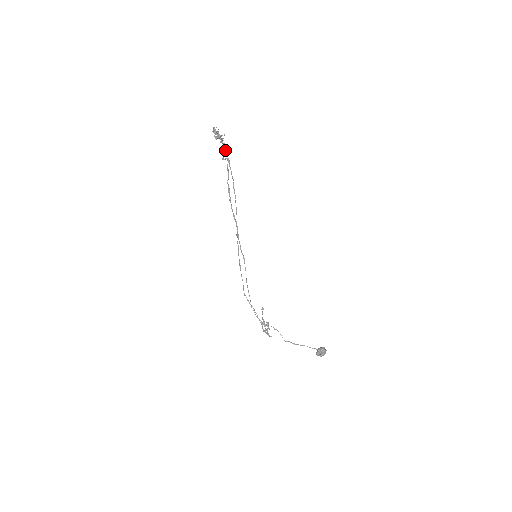
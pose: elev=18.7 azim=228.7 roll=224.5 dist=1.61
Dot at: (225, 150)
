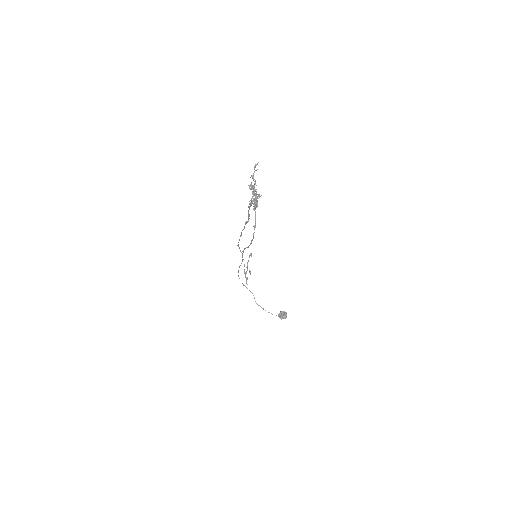
Dot at: (257, 204)
